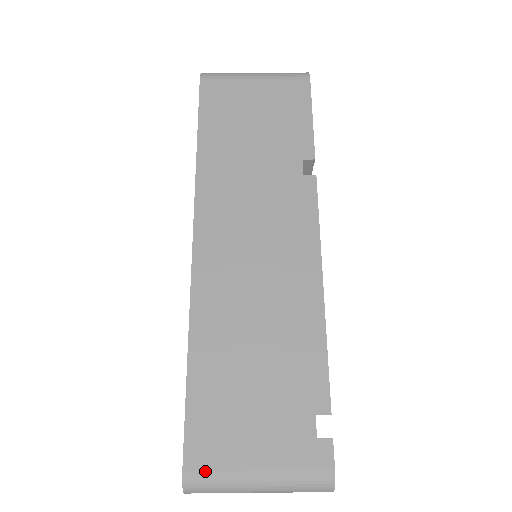
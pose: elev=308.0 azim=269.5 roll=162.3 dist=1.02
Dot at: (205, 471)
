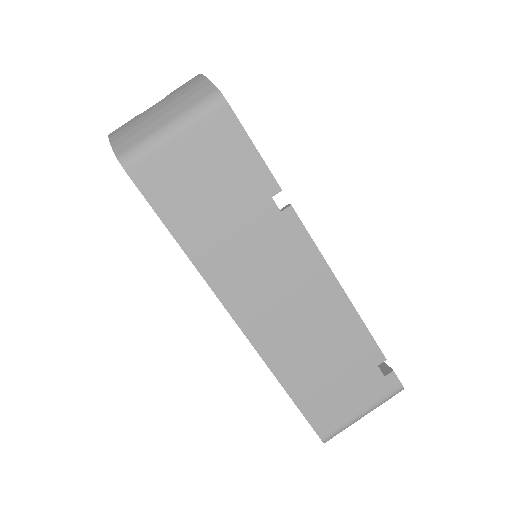
Dot at: (333, 431)
